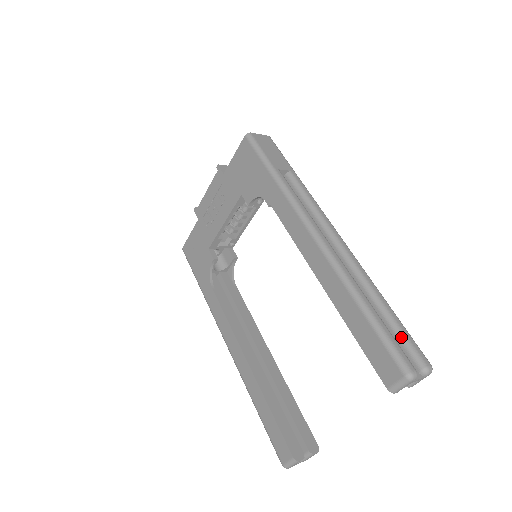
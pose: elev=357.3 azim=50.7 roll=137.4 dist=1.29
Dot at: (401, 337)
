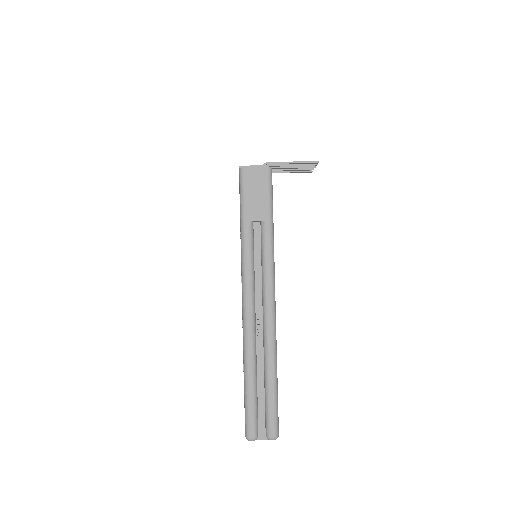
Dot at: (266, 409)
